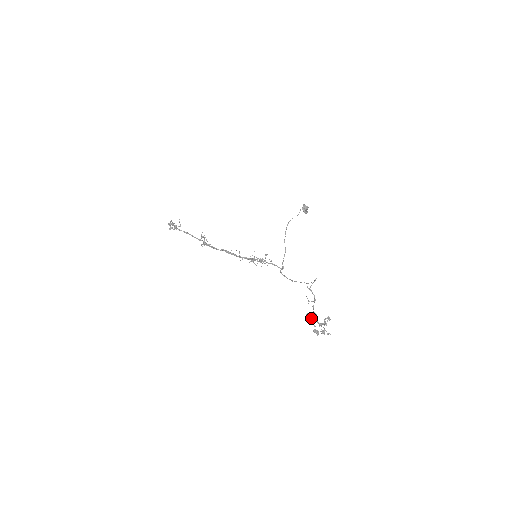
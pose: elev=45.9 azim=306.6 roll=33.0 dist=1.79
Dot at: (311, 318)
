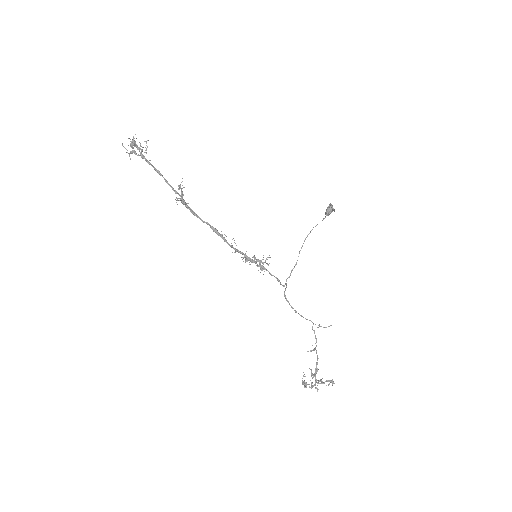
Dot at: (312, 375)
